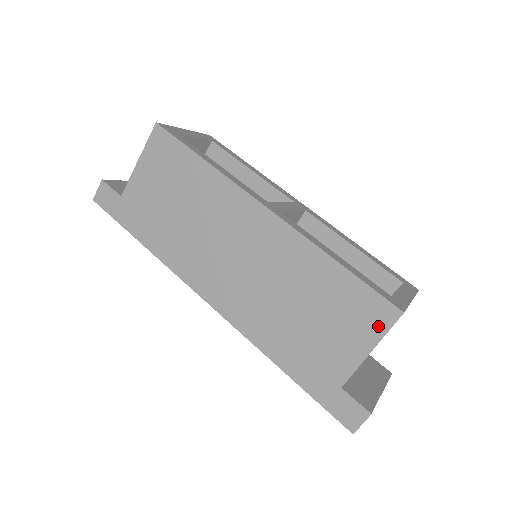
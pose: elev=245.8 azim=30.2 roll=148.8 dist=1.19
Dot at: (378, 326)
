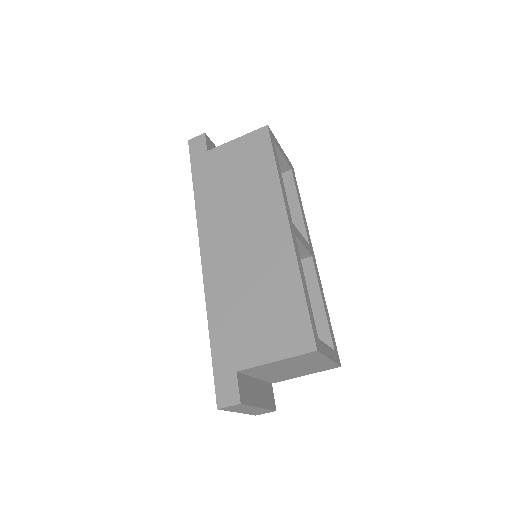
Dot at: (294, 347)
